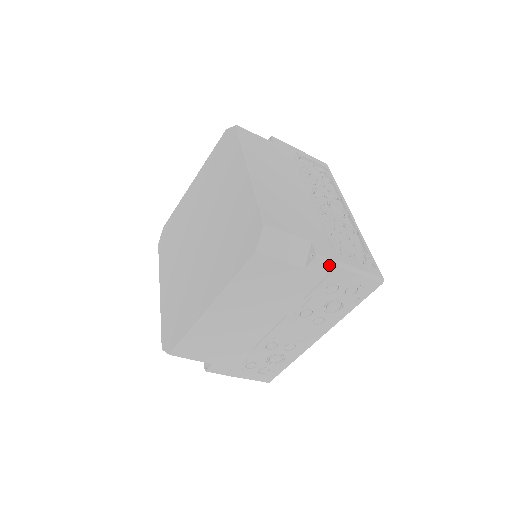
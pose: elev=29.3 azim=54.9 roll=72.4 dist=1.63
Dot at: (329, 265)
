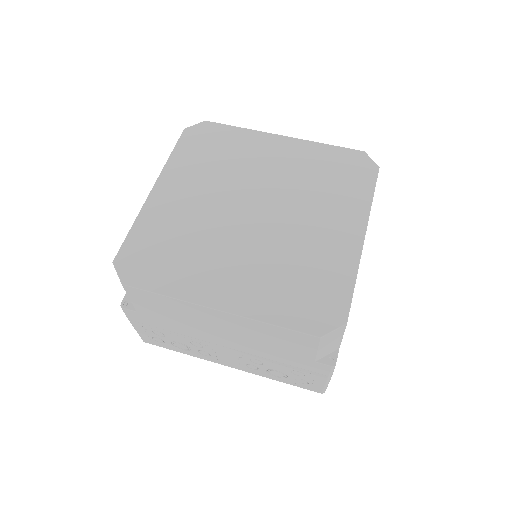
Dot at: (327, 372)
